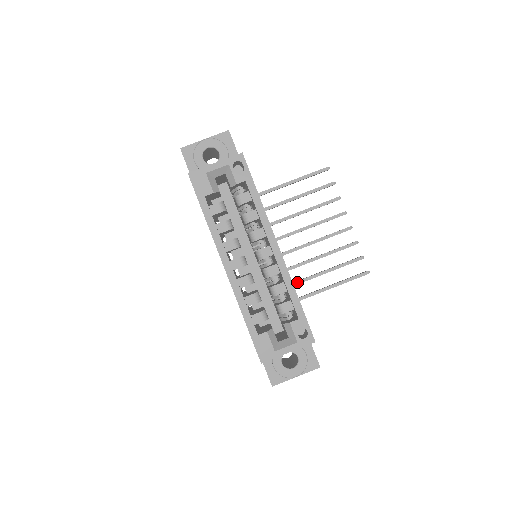
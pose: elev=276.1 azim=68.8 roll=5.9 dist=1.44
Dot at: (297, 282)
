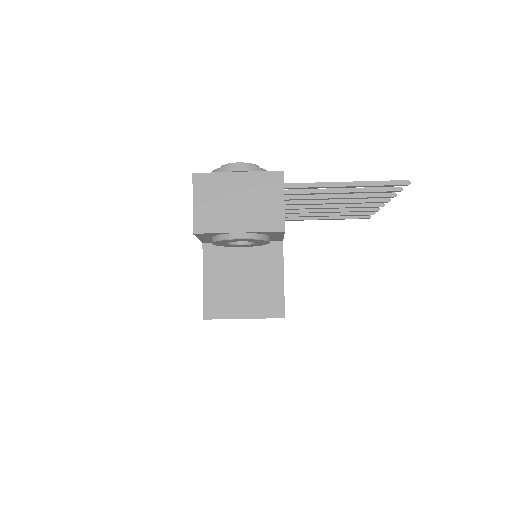
Dot at: occluded
